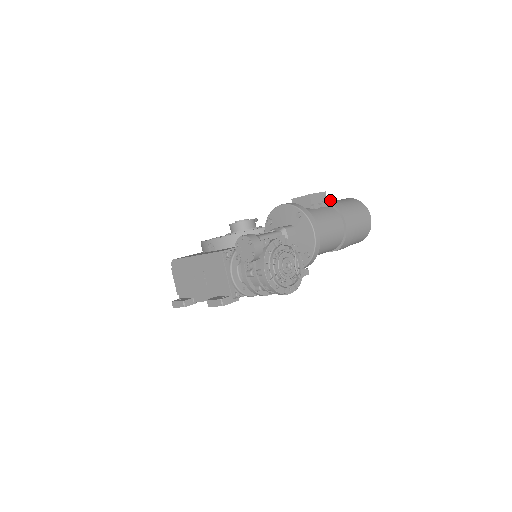
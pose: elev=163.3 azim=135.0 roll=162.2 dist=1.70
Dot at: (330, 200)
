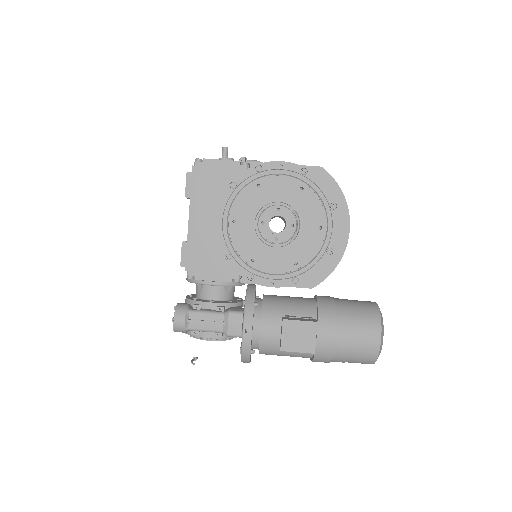
Dot at: (334, 342)
